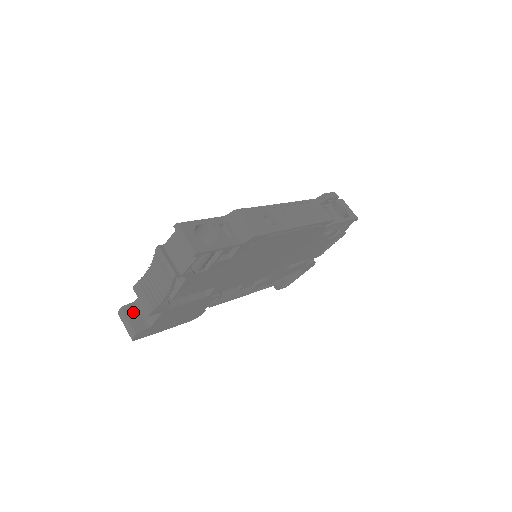
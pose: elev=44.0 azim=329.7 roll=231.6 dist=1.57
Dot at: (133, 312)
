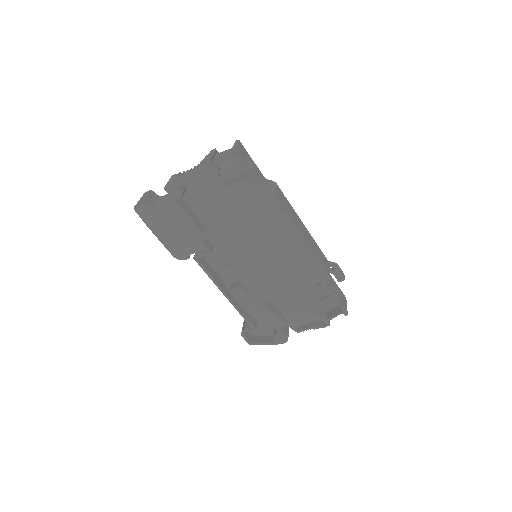
Dot at: (153, 197)
